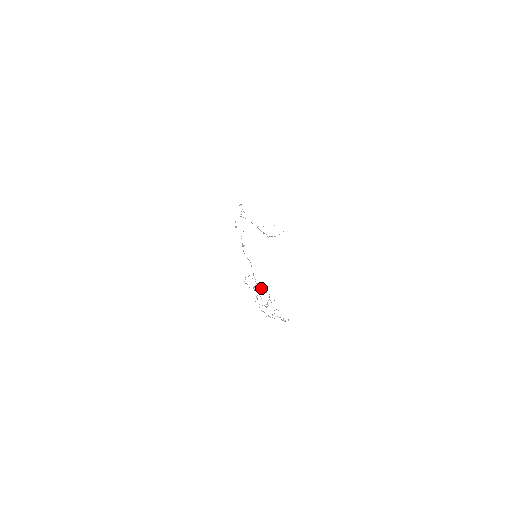
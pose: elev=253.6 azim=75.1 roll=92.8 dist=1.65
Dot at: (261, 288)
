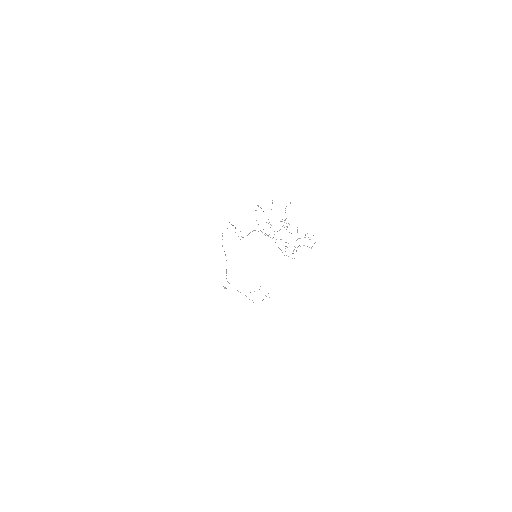
Dot at: occluded
